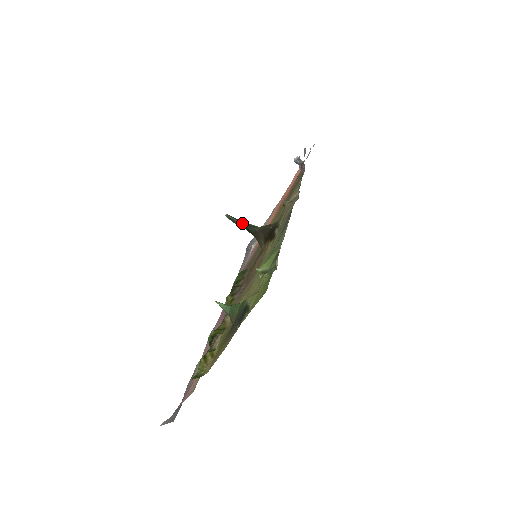
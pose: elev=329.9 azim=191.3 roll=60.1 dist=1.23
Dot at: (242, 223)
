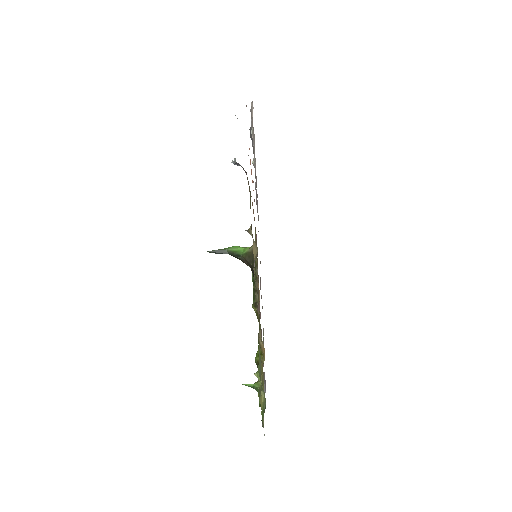
Dot at: (225, 253)
